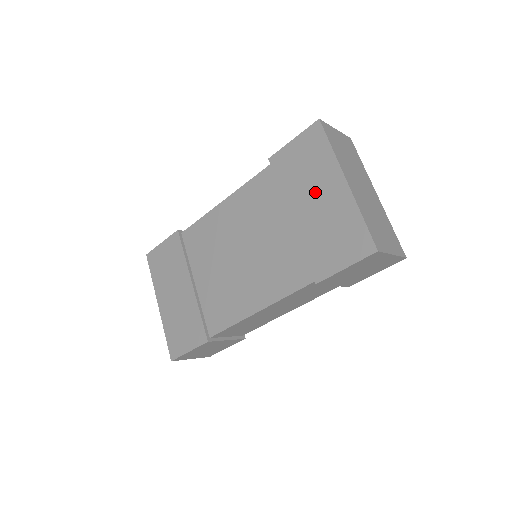
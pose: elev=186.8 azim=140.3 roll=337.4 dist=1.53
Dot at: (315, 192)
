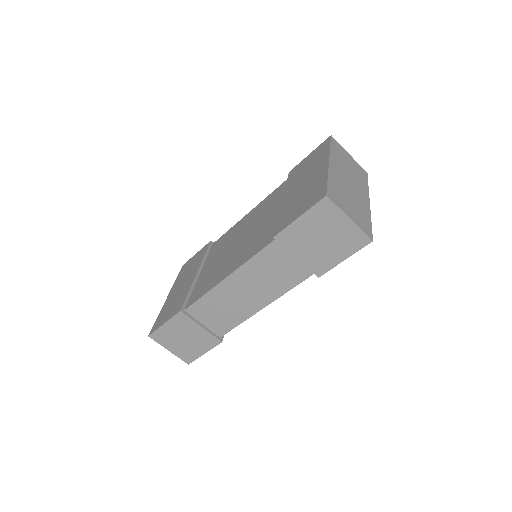
Dot at: (306, 177)
